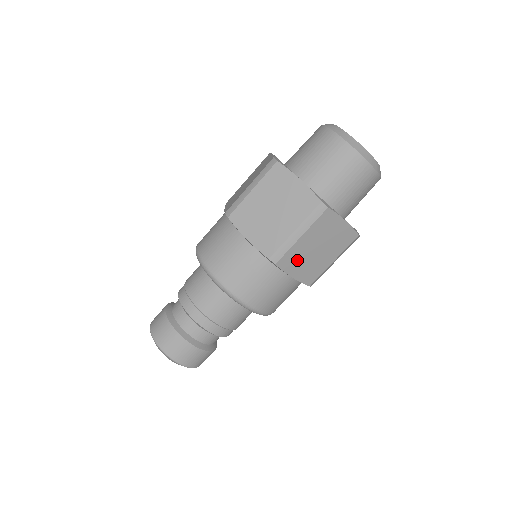
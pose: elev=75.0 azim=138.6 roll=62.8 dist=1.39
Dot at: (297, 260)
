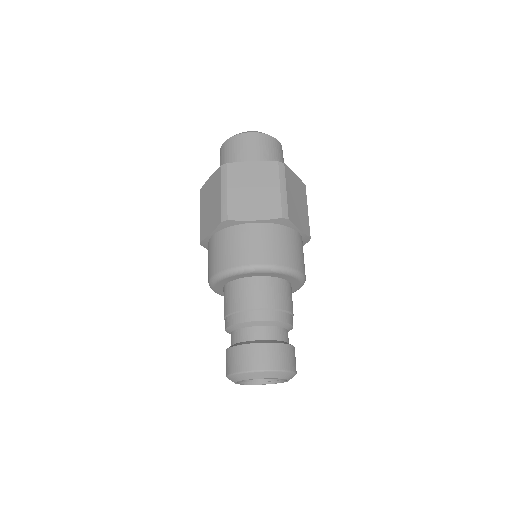
Dot at: (244, 207)
